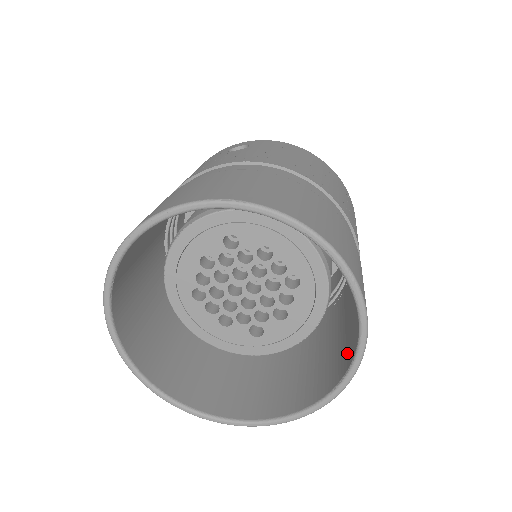
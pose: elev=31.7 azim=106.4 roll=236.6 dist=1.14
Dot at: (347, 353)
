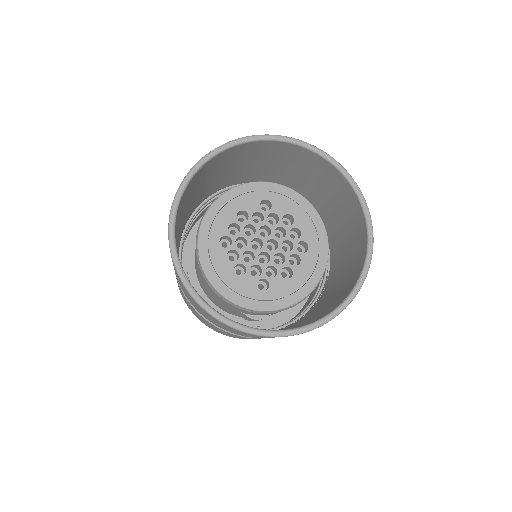
Dot at: (347, 288)
